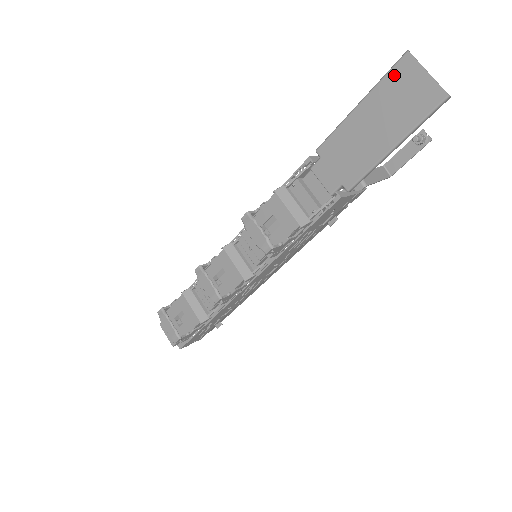
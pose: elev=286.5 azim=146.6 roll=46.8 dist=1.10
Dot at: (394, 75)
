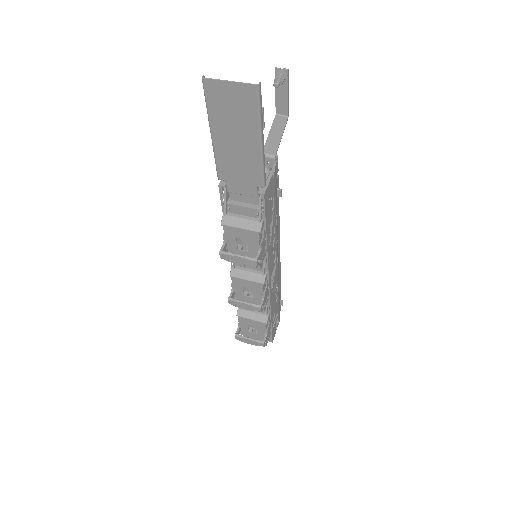
Dot at: (211, 99)
